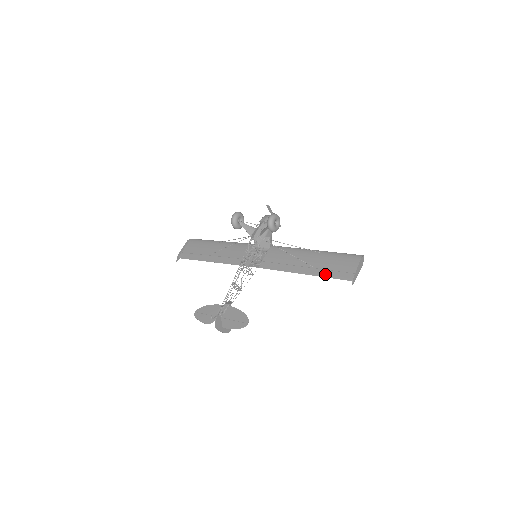
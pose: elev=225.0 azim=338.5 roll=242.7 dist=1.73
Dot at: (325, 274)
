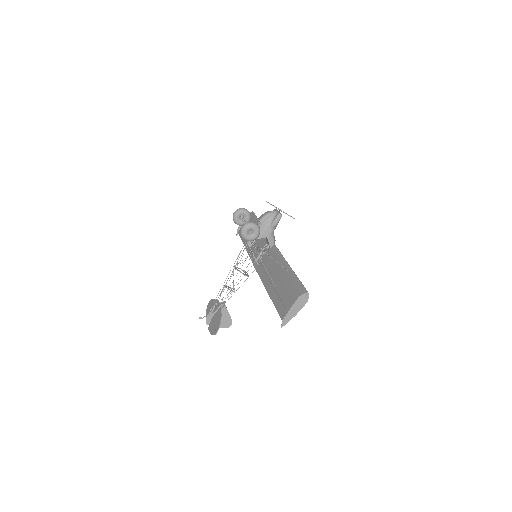
Dot at: (276, 302)
